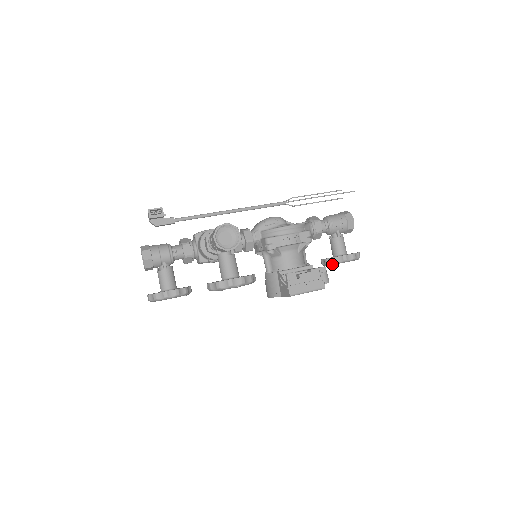
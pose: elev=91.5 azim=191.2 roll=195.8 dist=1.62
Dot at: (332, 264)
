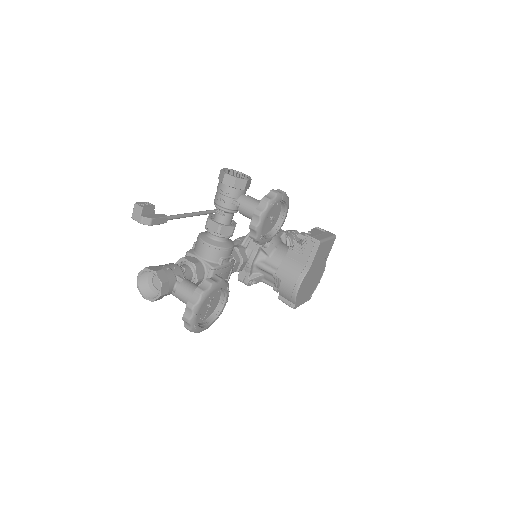
Dot at: occluded
